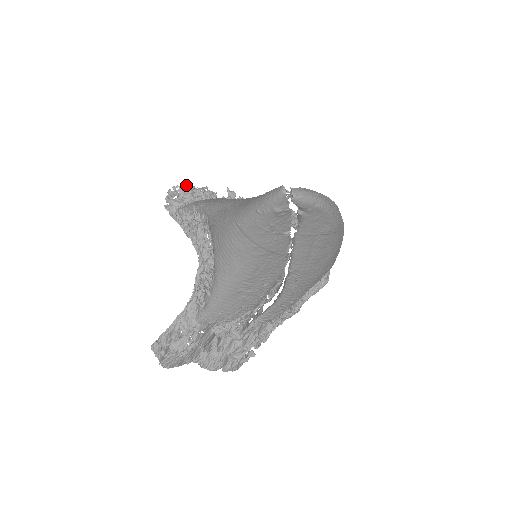
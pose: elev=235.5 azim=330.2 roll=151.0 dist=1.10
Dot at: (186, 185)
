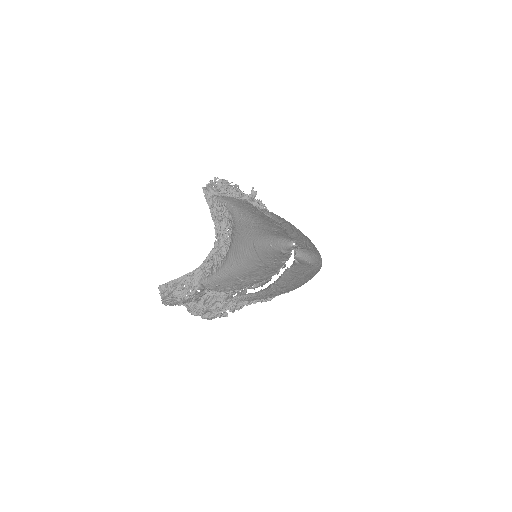
Dot at: (225, 181)
